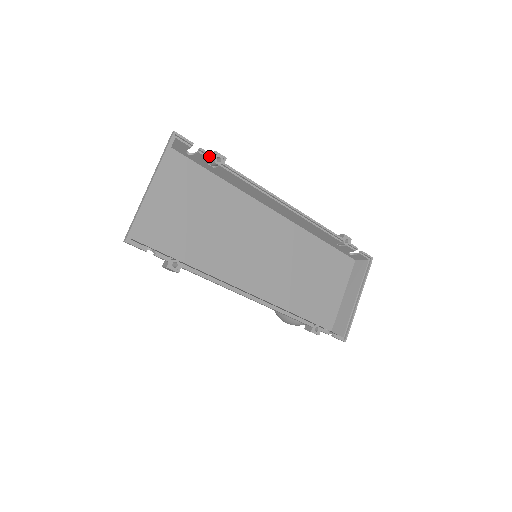
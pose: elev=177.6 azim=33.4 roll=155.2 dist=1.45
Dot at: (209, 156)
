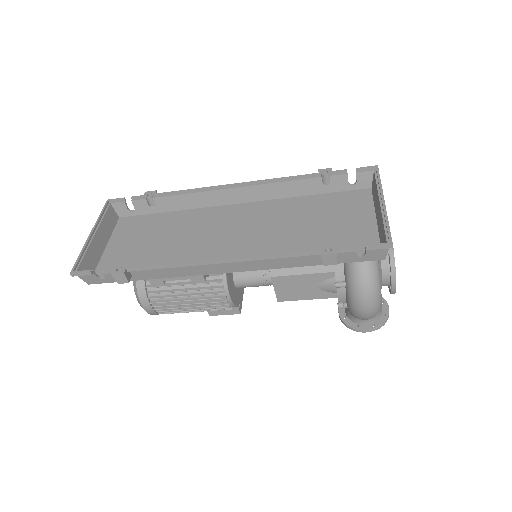
Dot at: (141, 198)
